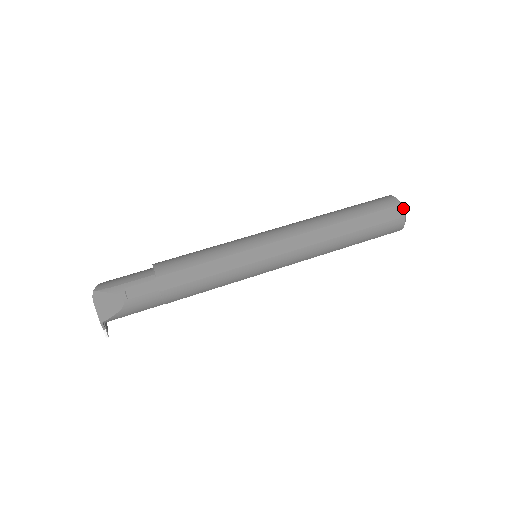
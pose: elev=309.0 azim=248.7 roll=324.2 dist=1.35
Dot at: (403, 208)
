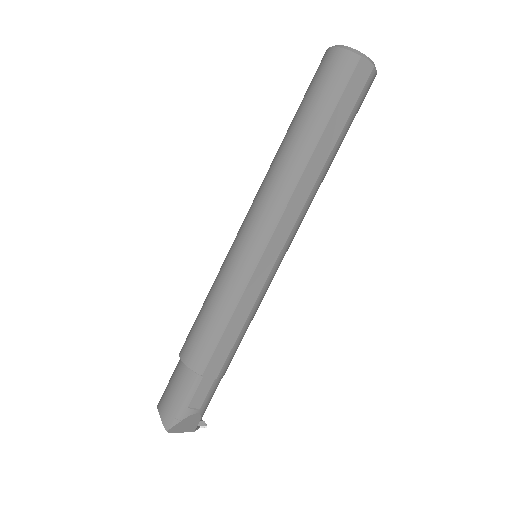
Dot at: (366, 58)
